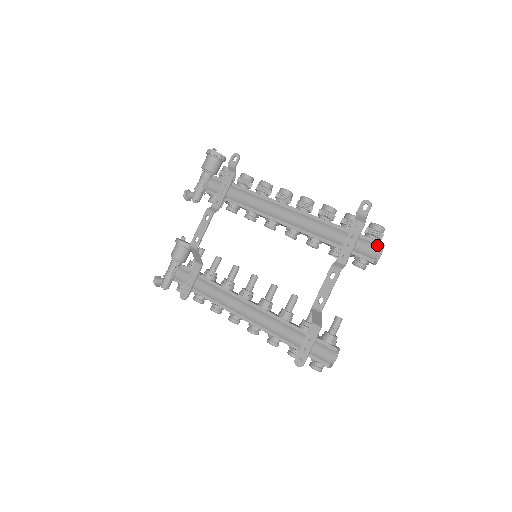
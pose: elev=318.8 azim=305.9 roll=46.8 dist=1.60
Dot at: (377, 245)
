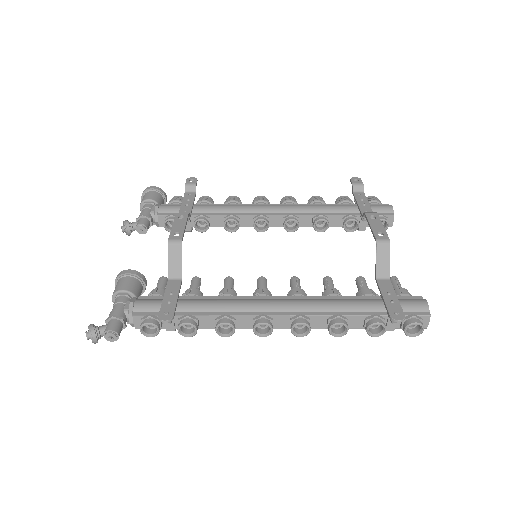
Dot at: (386, 205)
